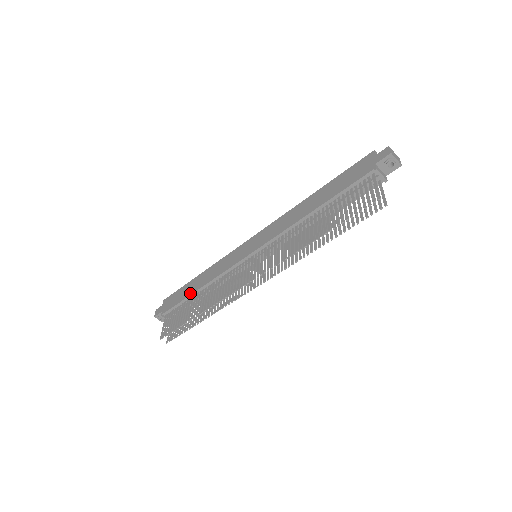
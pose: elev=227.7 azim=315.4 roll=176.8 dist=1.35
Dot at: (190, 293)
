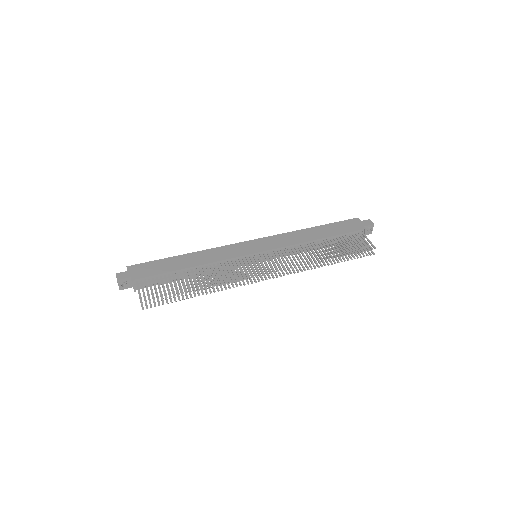
Dot at: (179, 268)
